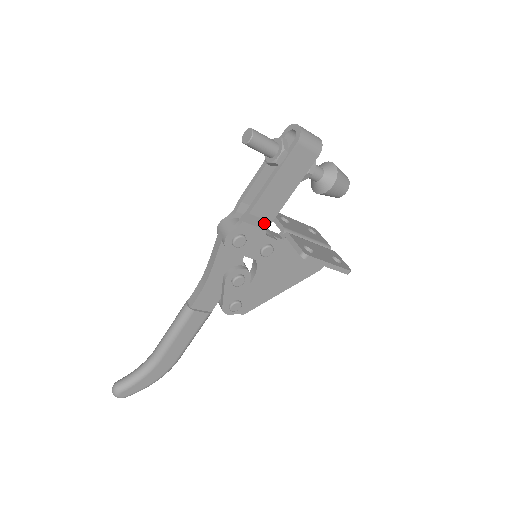
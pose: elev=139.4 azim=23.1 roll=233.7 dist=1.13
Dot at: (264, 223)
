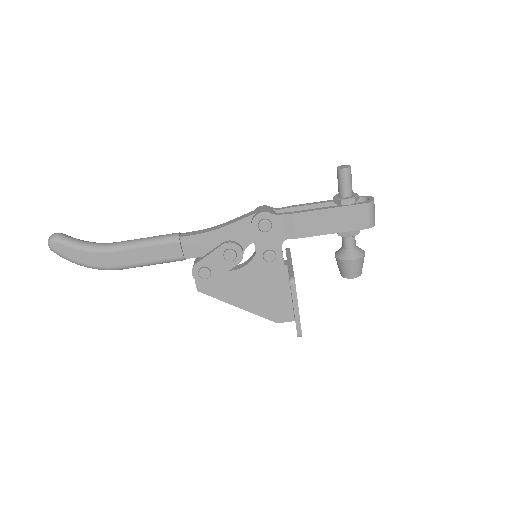
Dot at: (291, 233)
